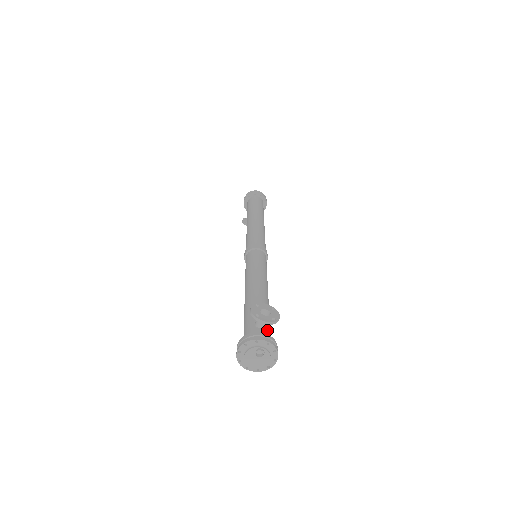
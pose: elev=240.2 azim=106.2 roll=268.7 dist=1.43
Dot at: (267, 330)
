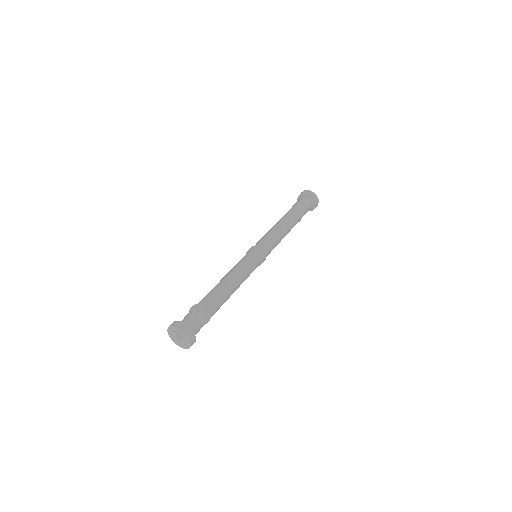
Dot at: occluded
